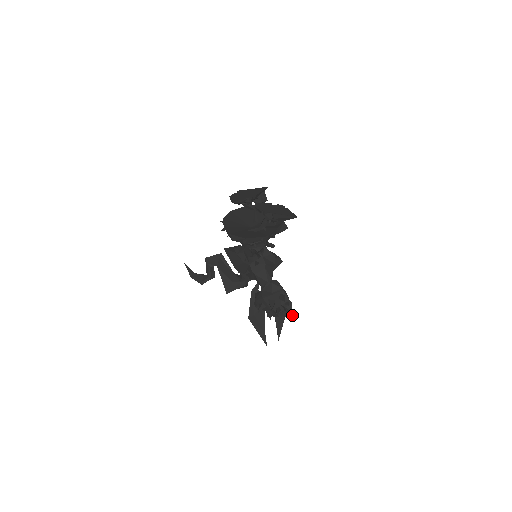
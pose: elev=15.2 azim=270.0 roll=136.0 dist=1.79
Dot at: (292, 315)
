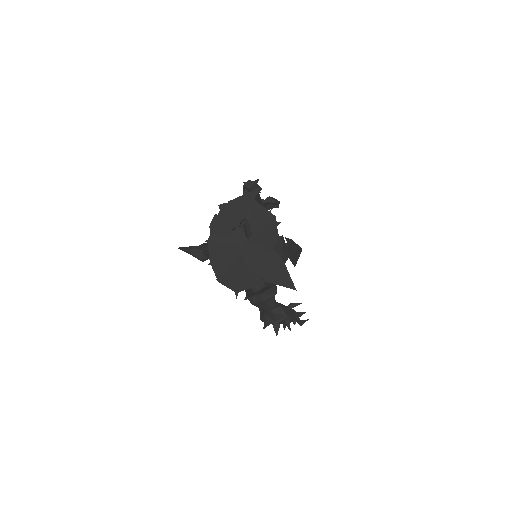
Dot at: (300, 324)
